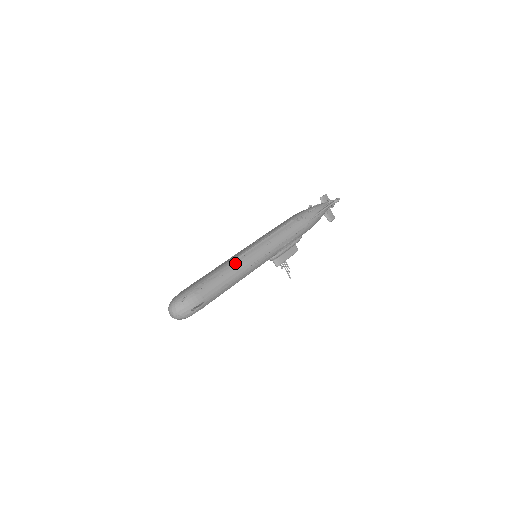
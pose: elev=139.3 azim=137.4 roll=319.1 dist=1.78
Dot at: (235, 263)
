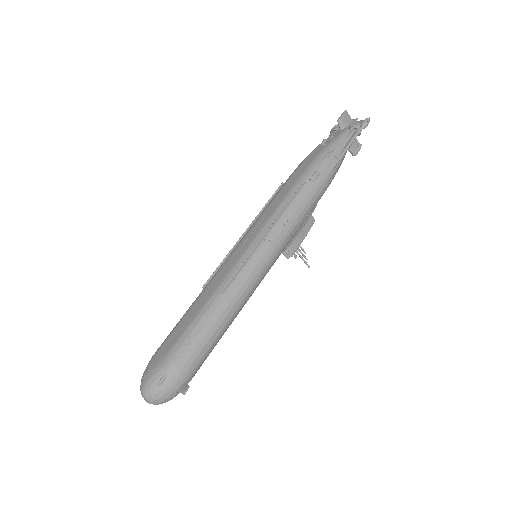
Dot at: (228, 292)
